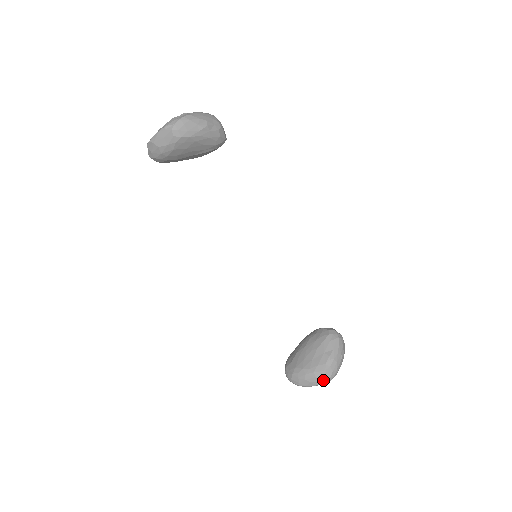
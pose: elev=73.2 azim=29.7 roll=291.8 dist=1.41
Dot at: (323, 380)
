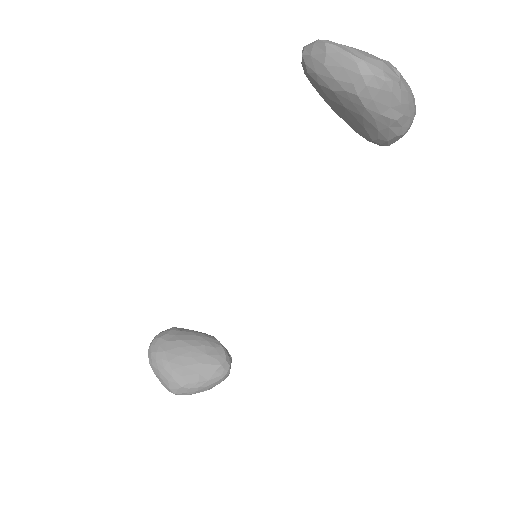
Dot at: (170, 389)
